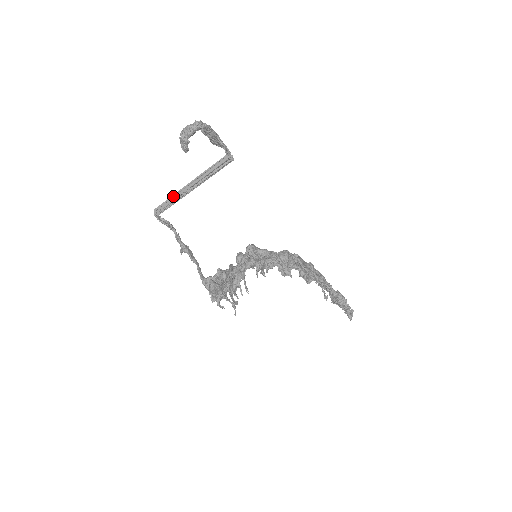
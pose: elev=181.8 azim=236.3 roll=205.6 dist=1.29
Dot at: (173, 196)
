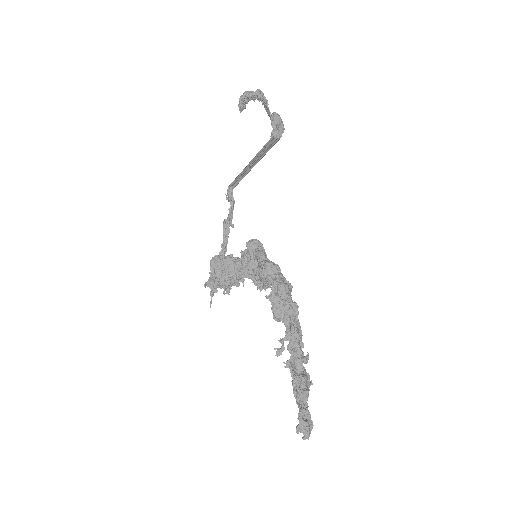
Dot at: (245, 175)
